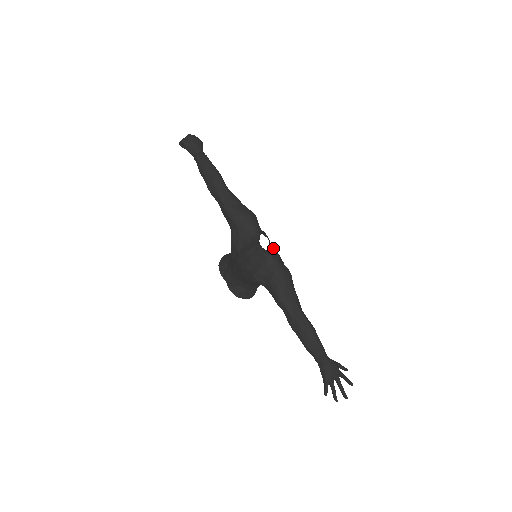
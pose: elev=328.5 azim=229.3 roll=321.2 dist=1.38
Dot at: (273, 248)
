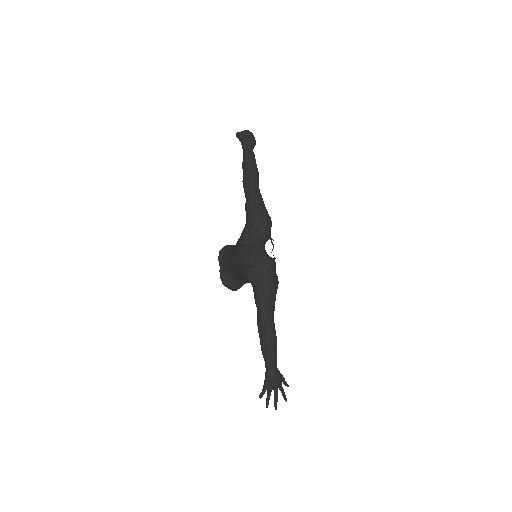
Dot at: occluded
